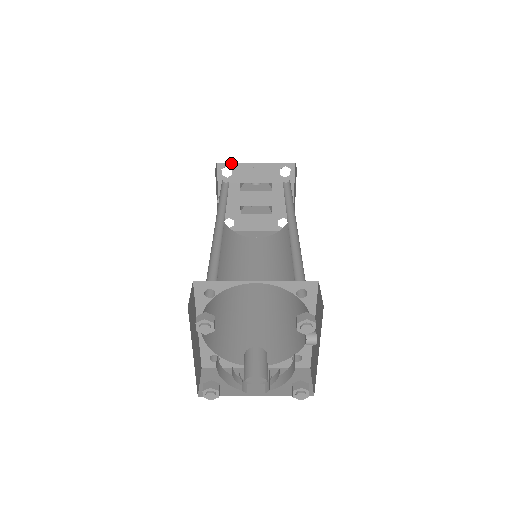
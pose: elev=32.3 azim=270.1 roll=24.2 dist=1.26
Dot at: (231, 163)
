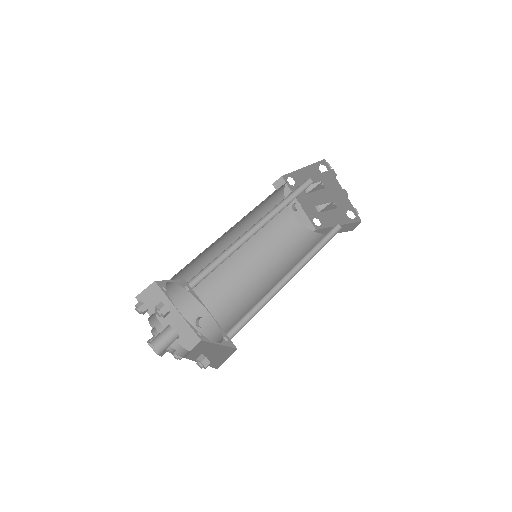
Dot at: (289, 173)
